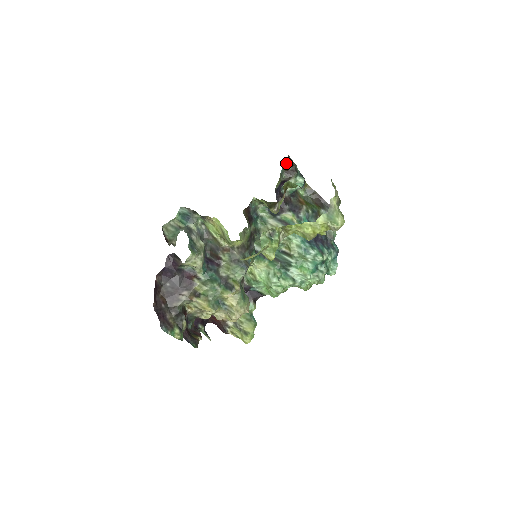
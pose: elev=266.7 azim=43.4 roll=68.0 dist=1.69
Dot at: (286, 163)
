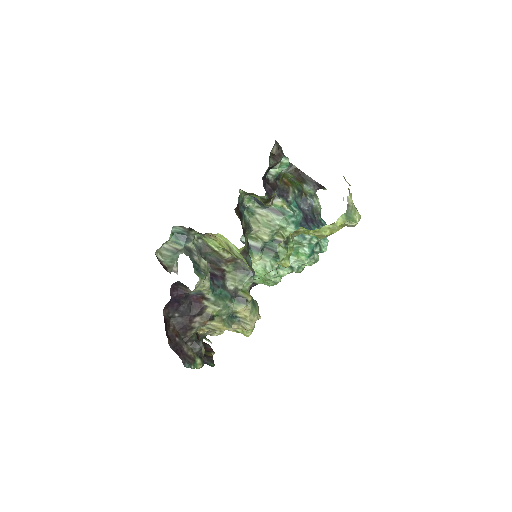
Dot at: (273, 148)
